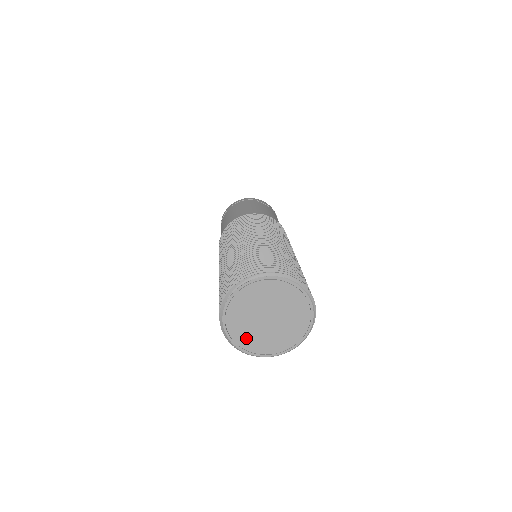
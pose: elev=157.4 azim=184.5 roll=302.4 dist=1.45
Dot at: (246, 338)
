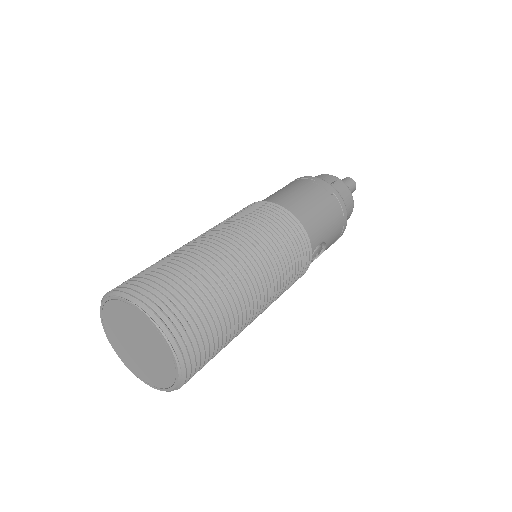
Dot at: (128, 358)
